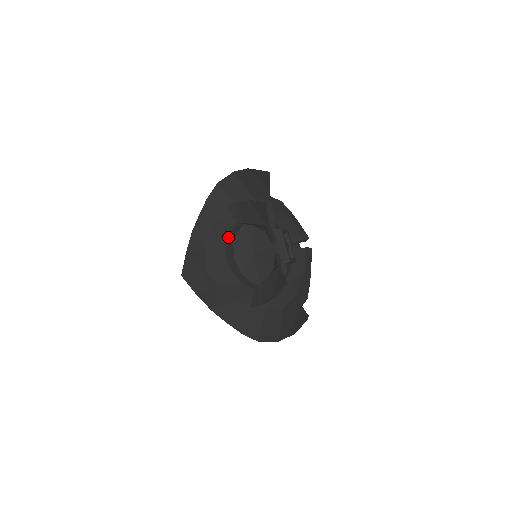
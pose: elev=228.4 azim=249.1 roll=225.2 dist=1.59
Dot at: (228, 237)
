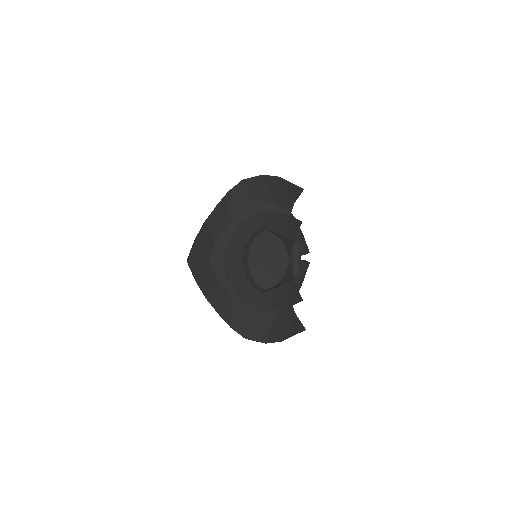
Dot at: (249, 239)
